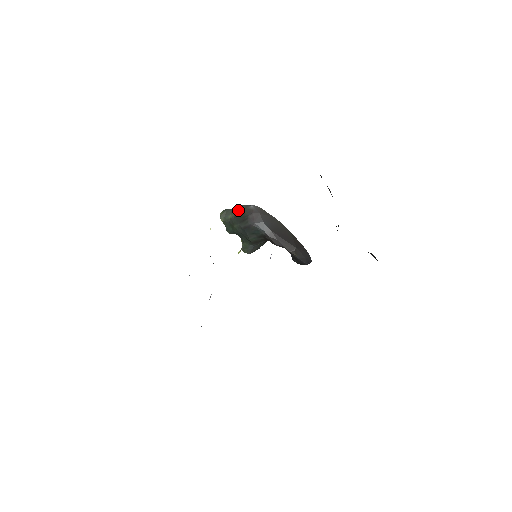
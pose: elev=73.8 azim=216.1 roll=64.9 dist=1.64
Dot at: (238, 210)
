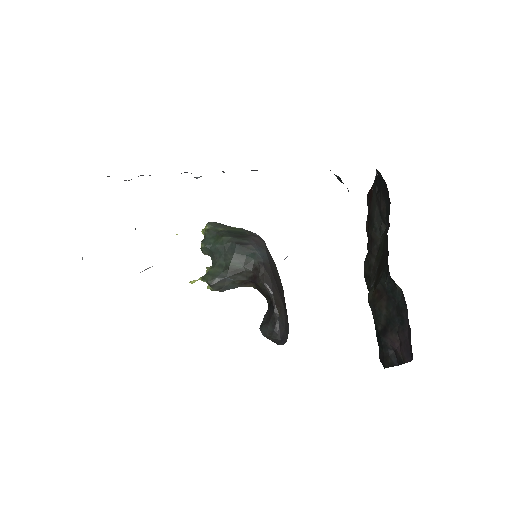
Dot at: (236, 229)
